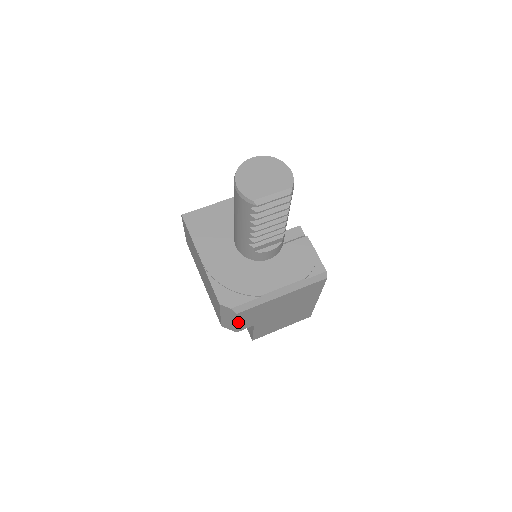
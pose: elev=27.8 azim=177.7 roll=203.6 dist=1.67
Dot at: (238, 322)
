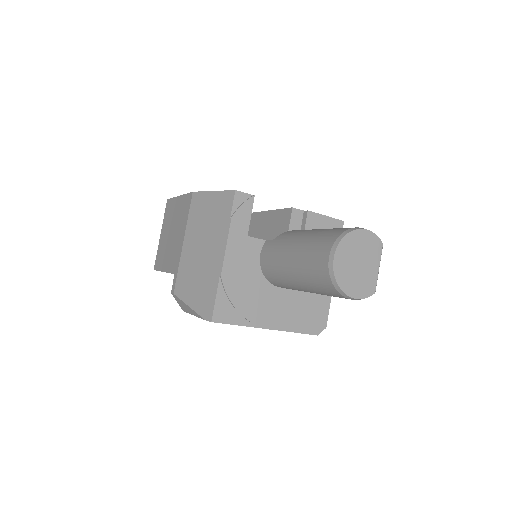
Dot at: occluded
